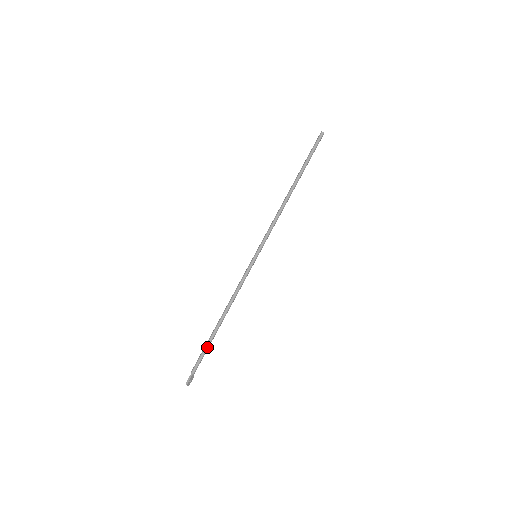
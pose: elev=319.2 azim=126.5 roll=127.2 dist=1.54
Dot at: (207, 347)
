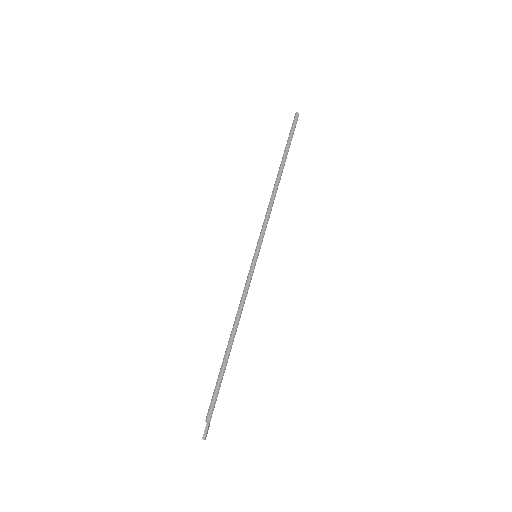
Dot at: (221, 381)
